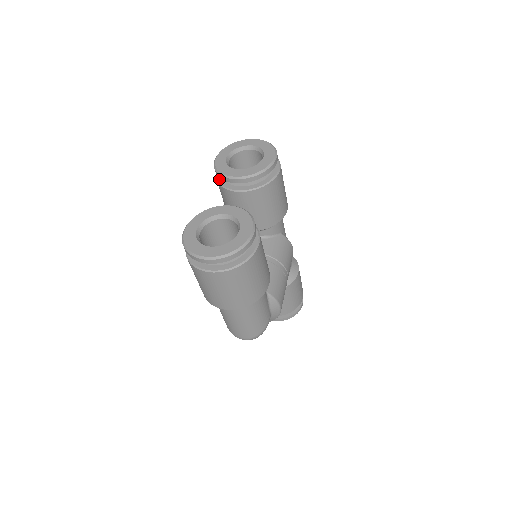
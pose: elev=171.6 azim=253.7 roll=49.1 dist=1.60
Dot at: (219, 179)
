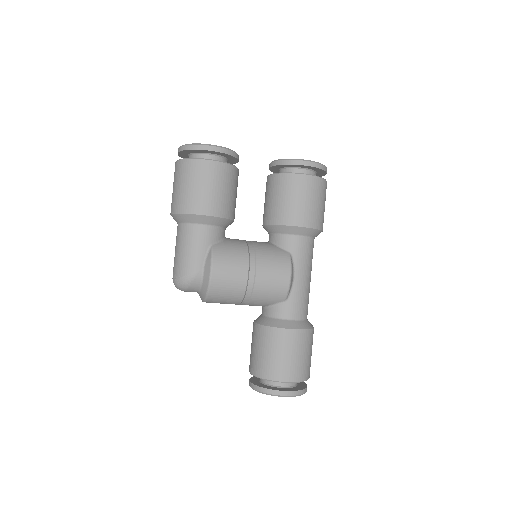
Dot at: occluded
